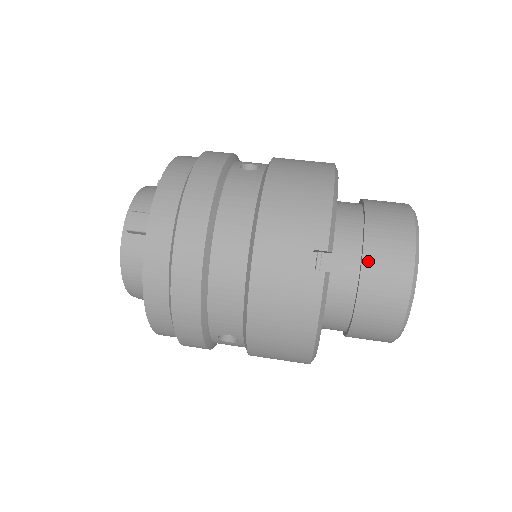
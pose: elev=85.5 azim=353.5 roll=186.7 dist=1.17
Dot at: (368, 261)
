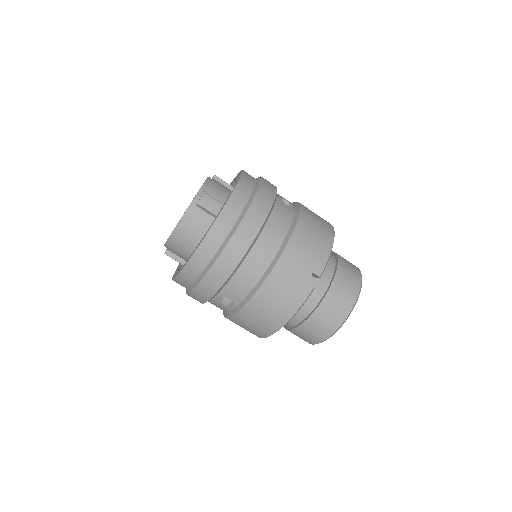
Dot at: (332, 291)
